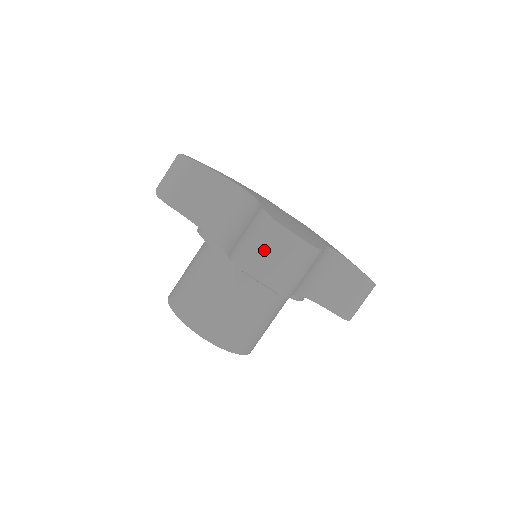
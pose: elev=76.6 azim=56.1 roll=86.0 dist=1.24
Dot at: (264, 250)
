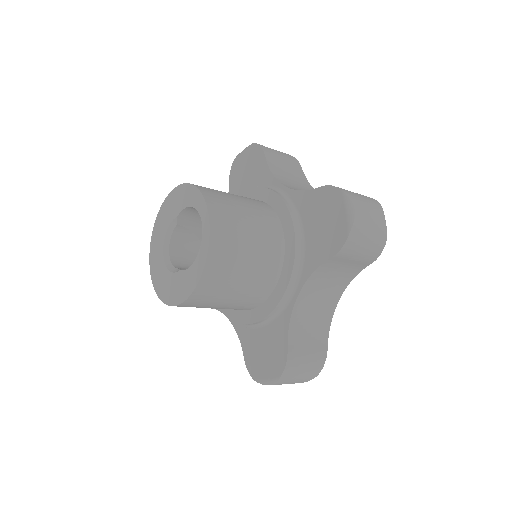
Dot at: (365, 201)
